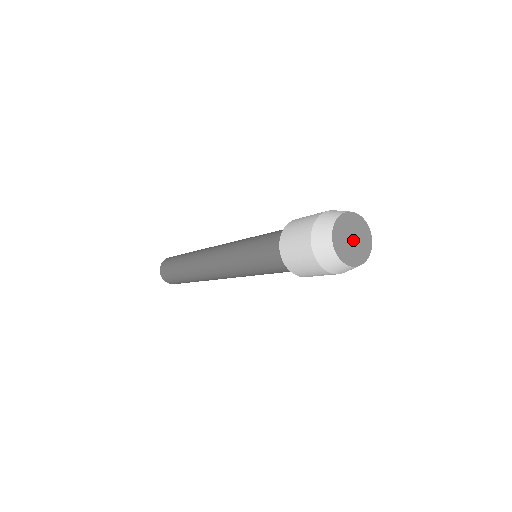
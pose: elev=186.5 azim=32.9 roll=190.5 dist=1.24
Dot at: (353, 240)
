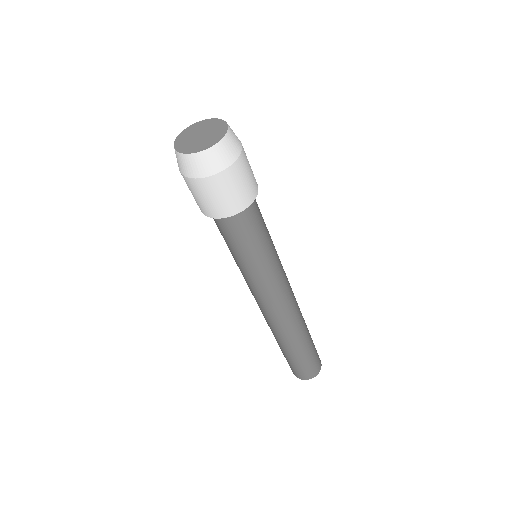
Dot at: (200, 136)
